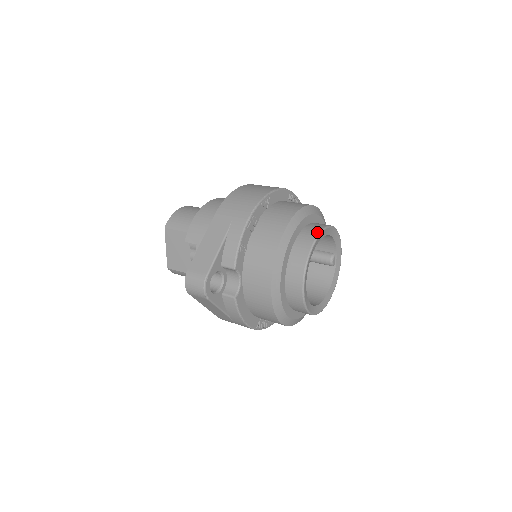
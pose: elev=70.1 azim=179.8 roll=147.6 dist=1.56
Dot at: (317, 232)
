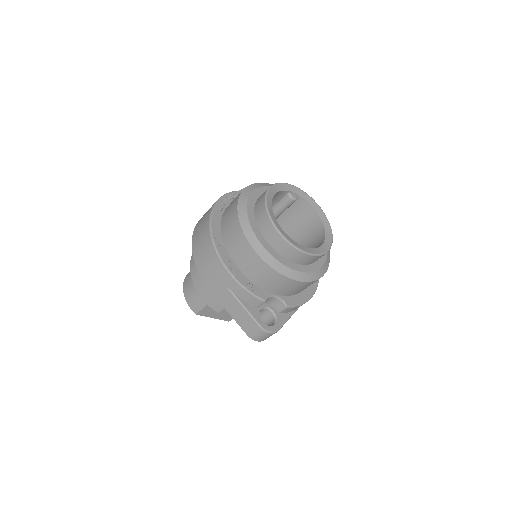
Dot at: (267, 218)
